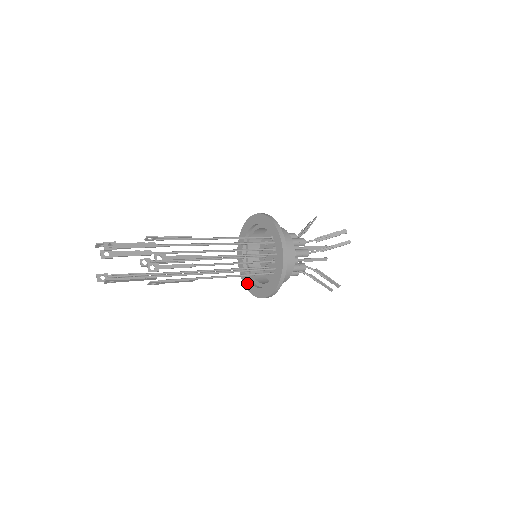
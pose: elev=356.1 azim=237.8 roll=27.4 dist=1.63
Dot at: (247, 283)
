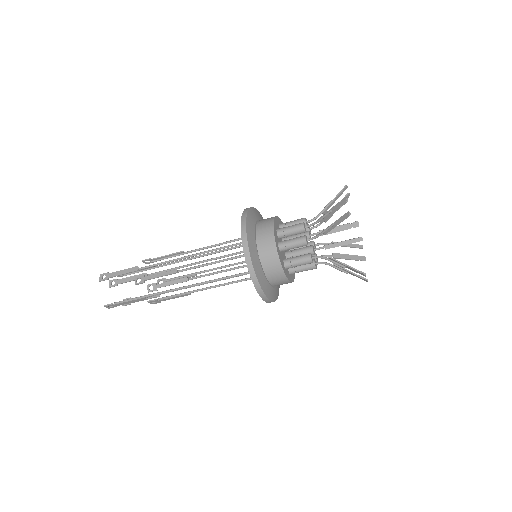
Dot at: occluded
